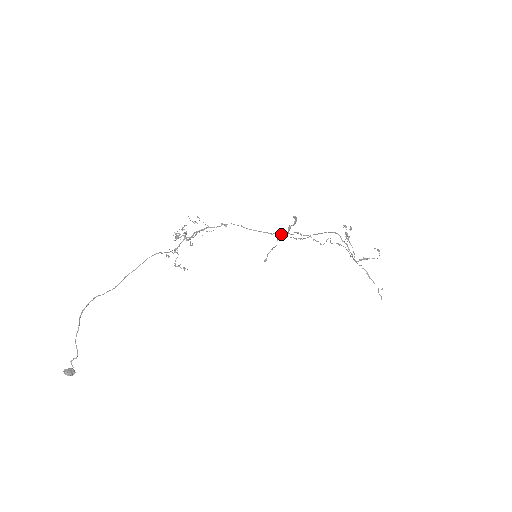
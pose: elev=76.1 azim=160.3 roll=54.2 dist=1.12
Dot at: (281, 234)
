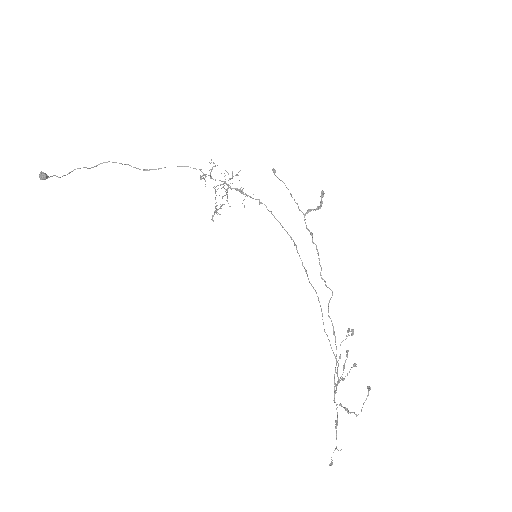
Dot at: occluded
